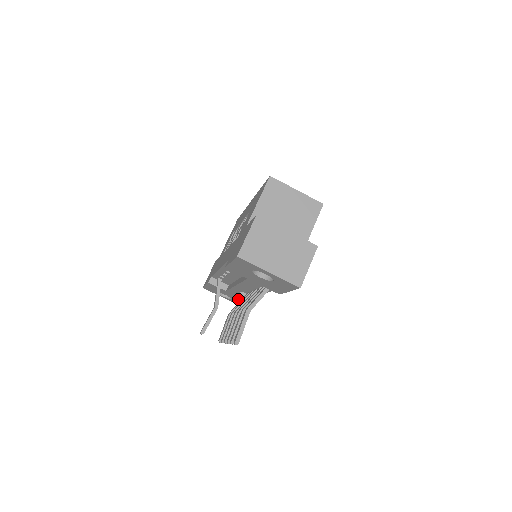
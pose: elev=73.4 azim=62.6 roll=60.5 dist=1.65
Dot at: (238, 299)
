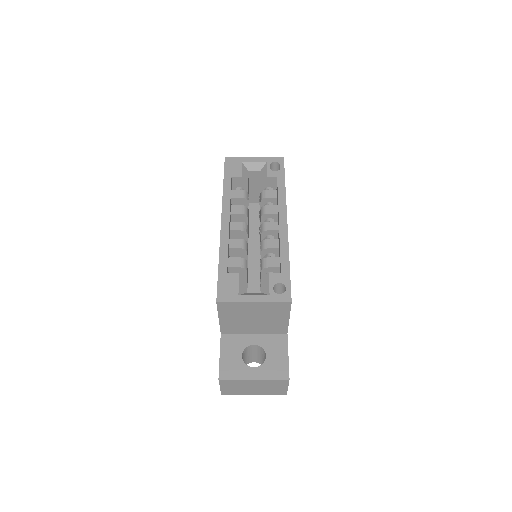
Dot at: occluded
